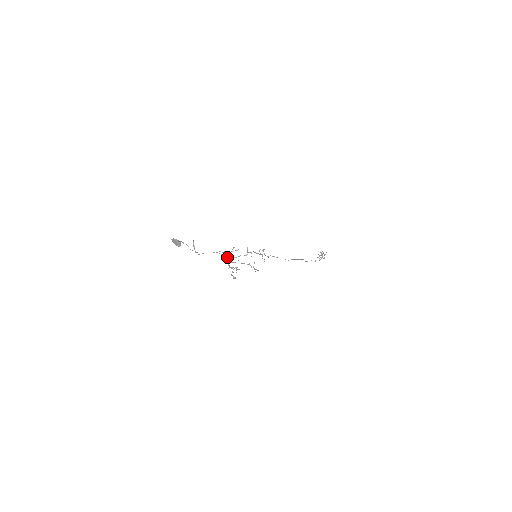
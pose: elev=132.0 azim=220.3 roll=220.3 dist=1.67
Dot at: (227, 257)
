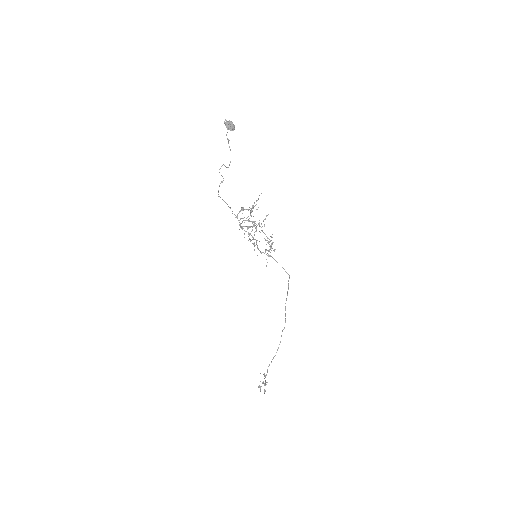
Dot at: (252, 205)
